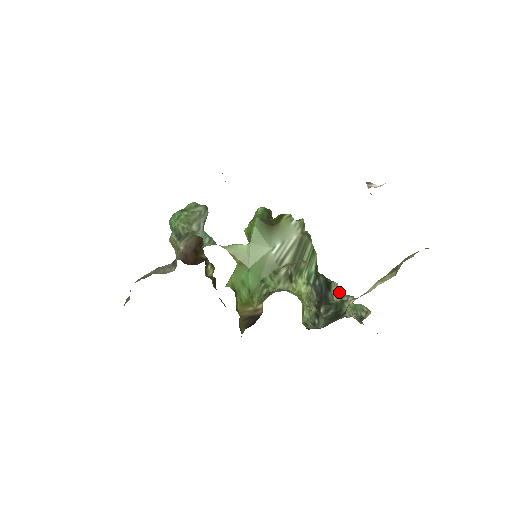
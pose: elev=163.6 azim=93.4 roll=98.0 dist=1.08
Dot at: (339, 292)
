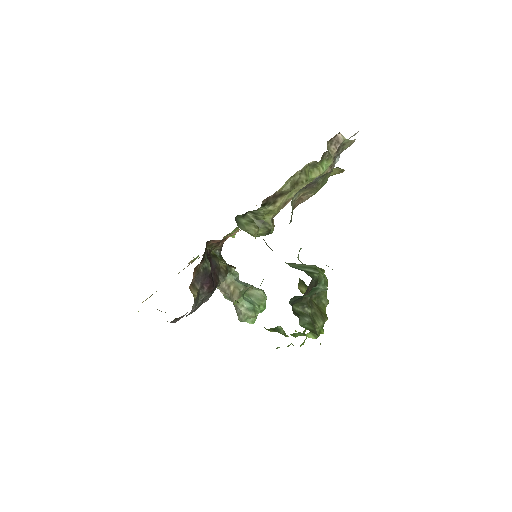
Dot at: occluded
